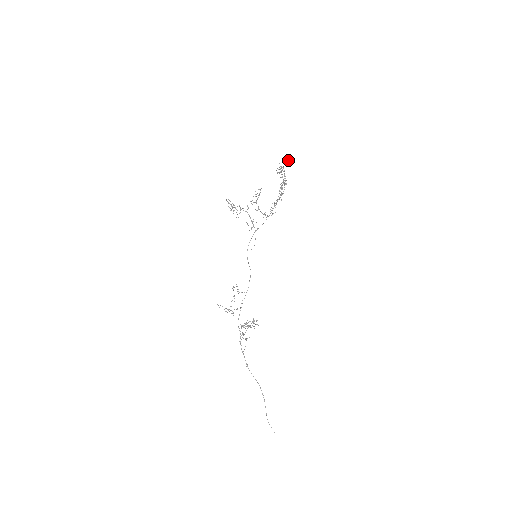
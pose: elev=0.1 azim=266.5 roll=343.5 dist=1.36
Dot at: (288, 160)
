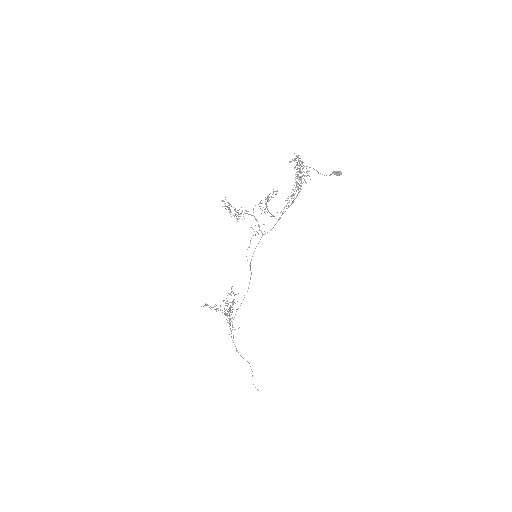
Dot at: (336, 174)
